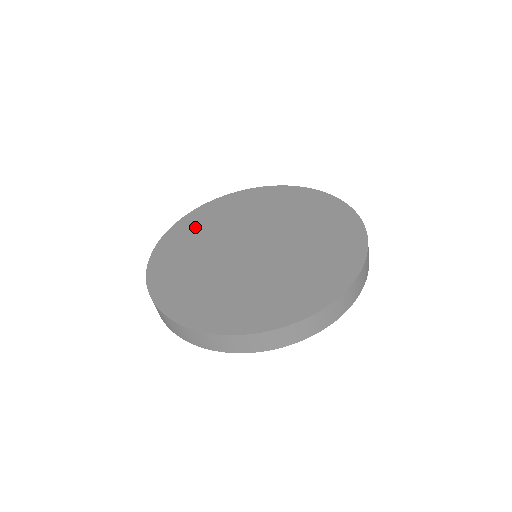
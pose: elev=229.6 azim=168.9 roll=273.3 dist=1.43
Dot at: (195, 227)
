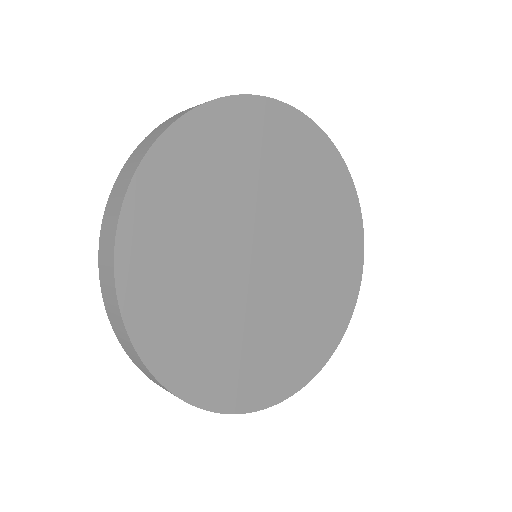
Dot at: (207, 157)
